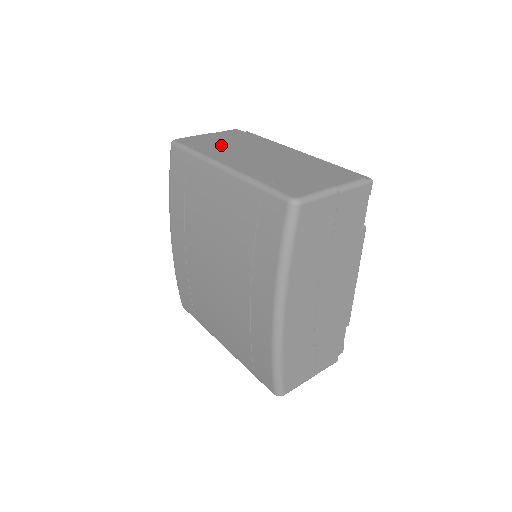
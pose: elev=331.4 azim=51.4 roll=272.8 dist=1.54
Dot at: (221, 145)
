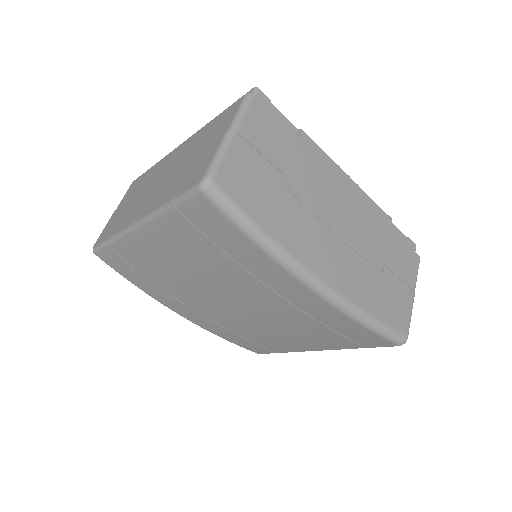
Dot at: (126, 209)
